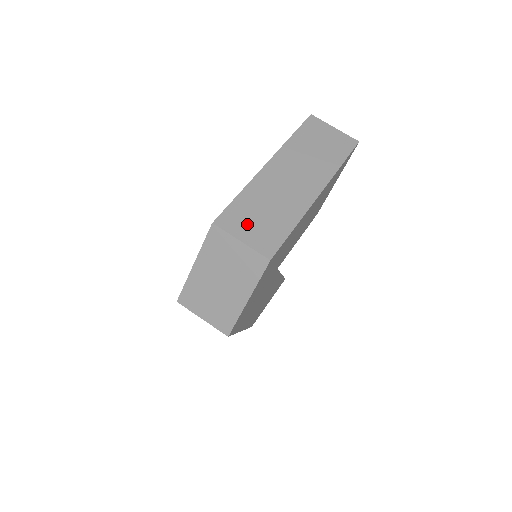
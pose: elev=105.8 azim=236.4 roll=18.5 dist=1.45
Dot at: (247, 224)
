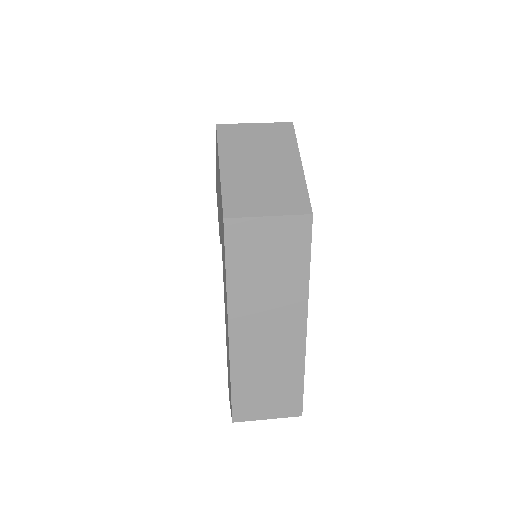
Dot at: occluded
